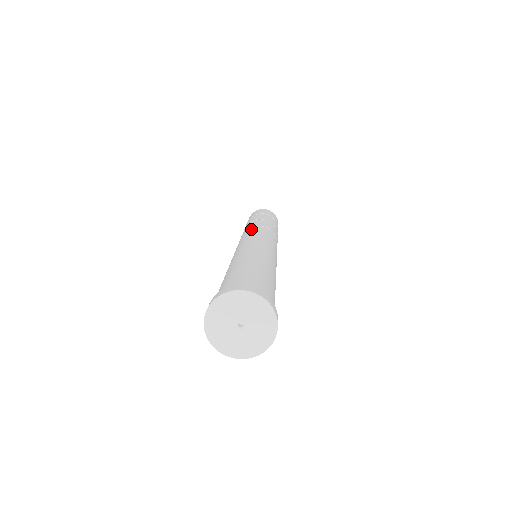
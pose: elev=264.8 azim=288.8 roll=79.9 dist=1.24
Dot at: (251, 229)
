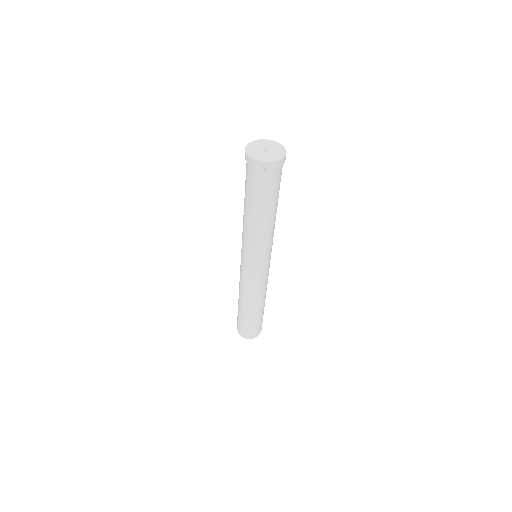
Dot at: occluded
